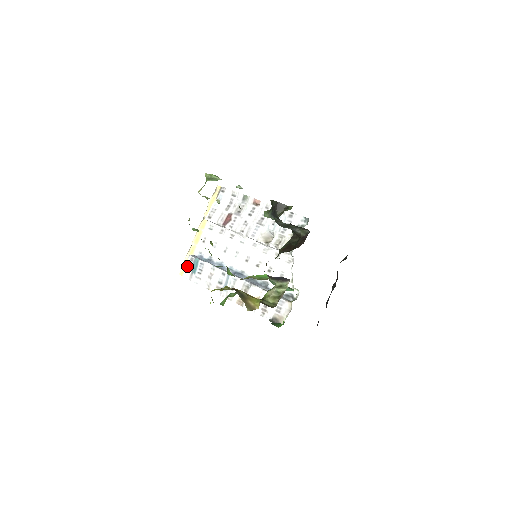
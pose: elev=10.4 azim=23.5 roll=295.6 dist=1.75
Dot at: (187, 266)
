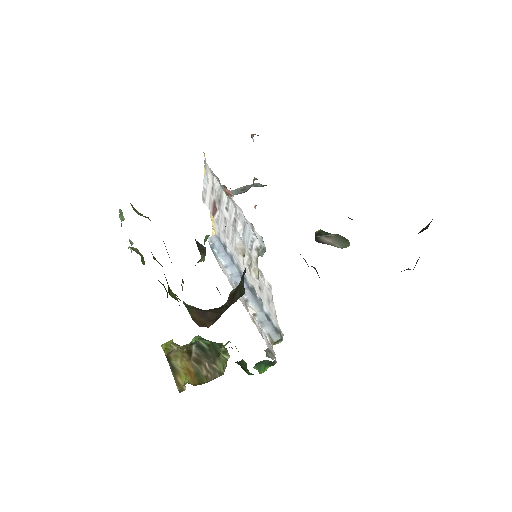
Dot at: occluded
